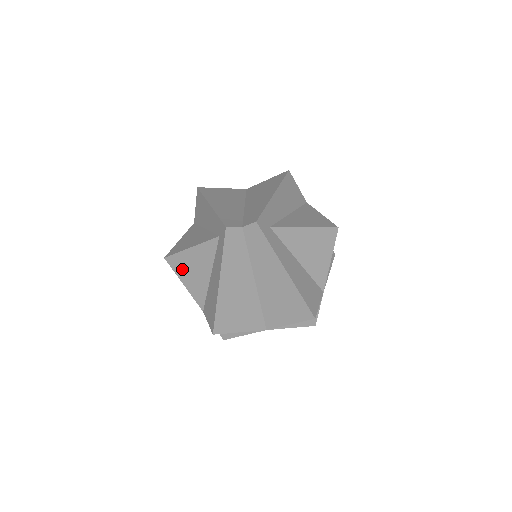
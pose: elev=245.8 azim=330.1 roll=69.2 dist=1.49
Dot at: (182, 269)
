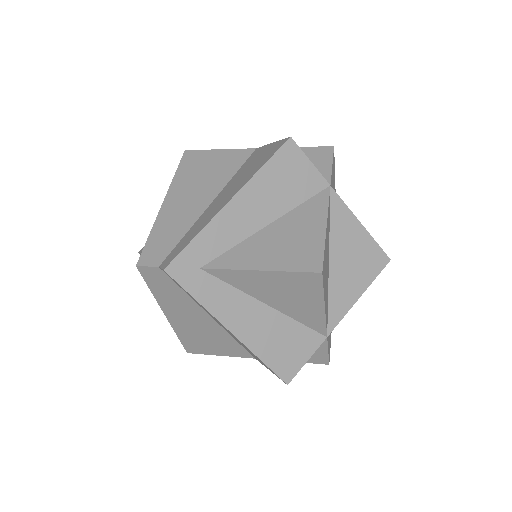
Dot at: occluded
